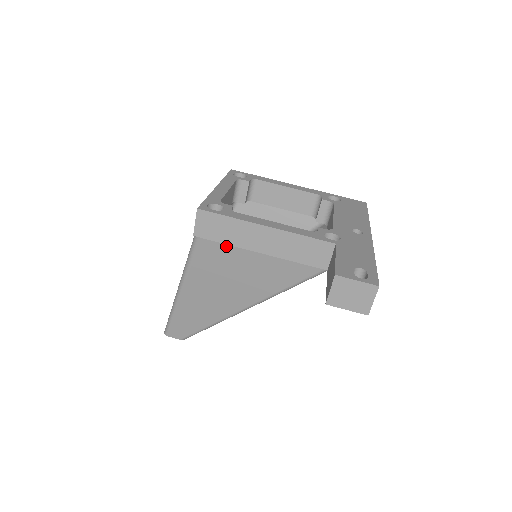
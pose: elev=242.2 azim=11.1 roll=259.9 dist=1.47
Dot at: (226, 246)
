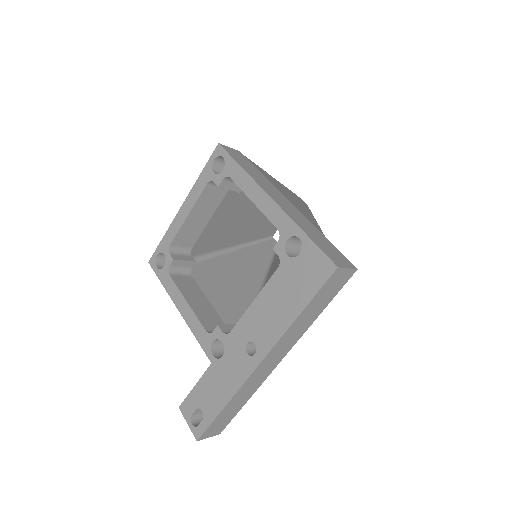
Dot at: occluded
